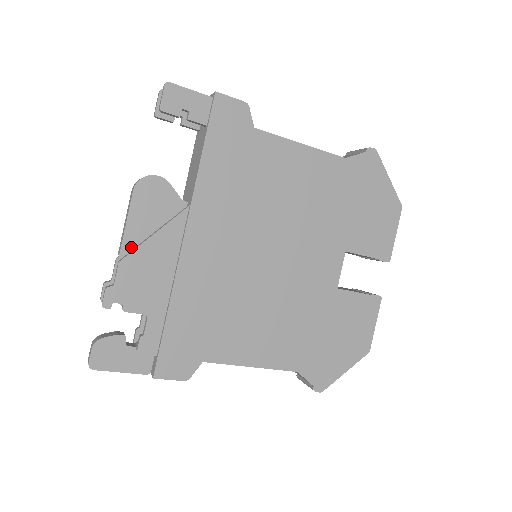
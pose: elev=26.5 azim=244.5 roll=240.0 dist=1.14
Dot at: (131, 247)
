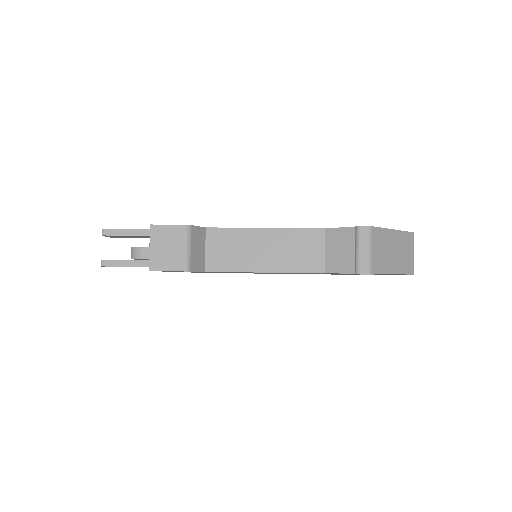
Dot at: occluded
